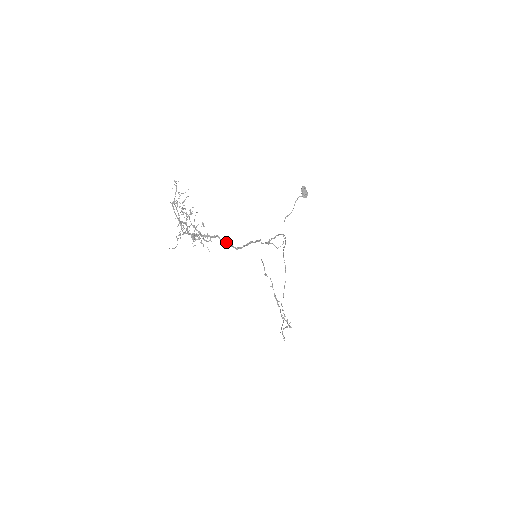
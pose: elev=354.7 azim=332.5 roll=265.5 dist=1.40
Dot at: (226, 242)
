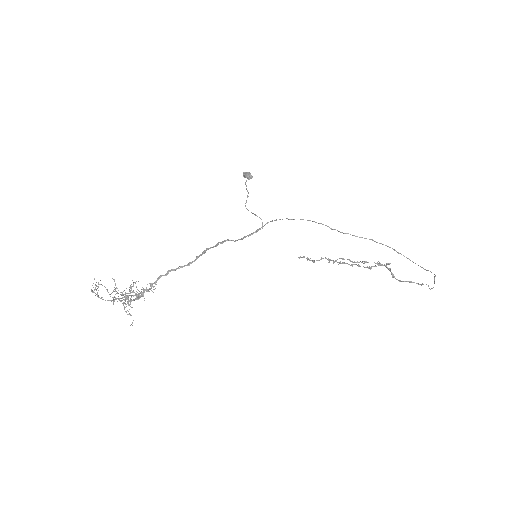
Dot at: (170, 271)
